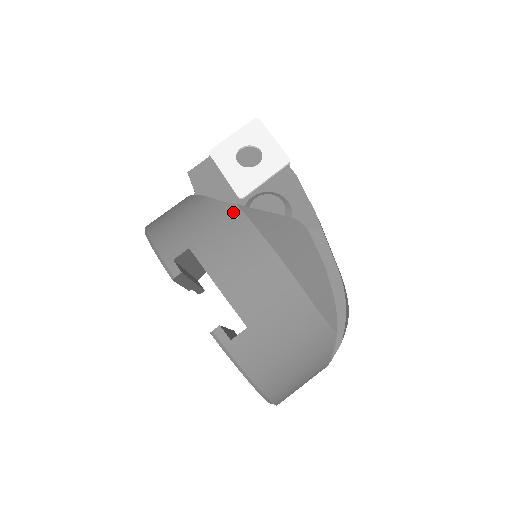
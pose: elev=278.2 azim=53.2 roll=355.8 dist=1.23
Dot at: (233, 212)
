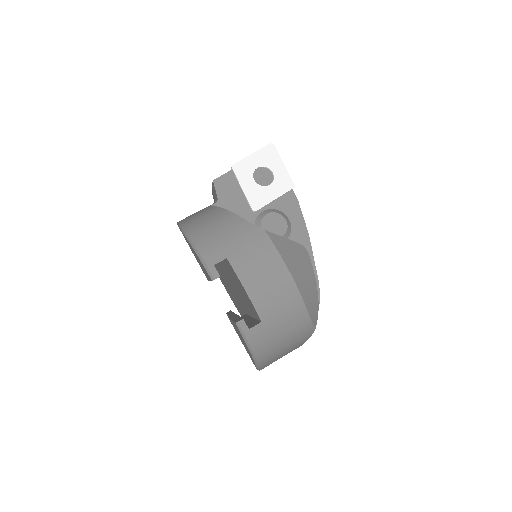
Dot at: (262, 236)
